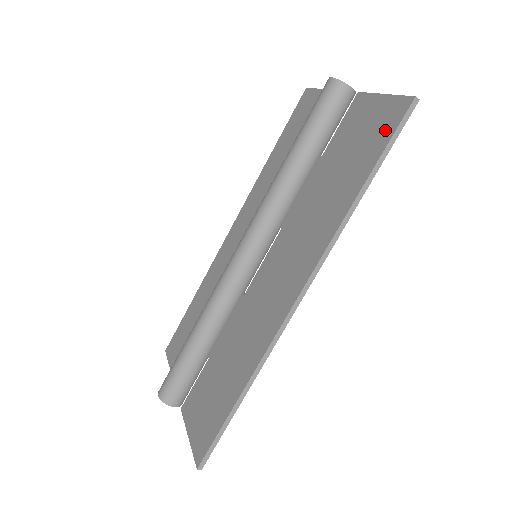
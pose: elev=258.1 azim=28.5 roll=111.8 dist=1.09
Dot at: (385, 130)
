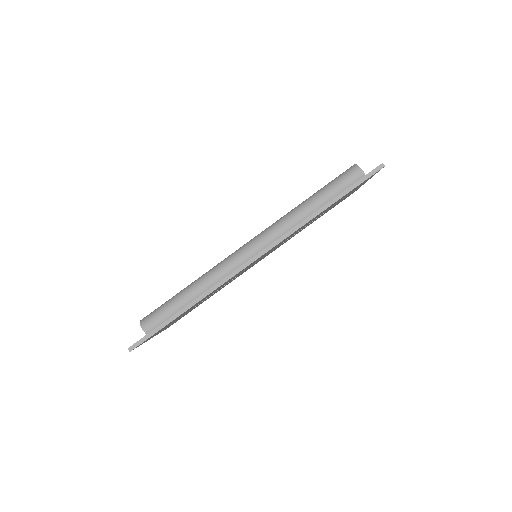
Dot at: occluded
